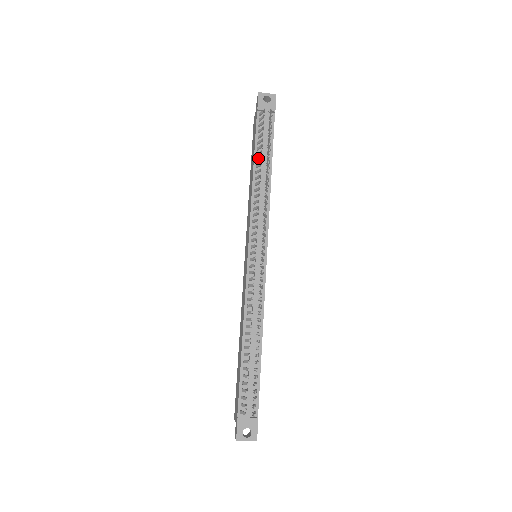
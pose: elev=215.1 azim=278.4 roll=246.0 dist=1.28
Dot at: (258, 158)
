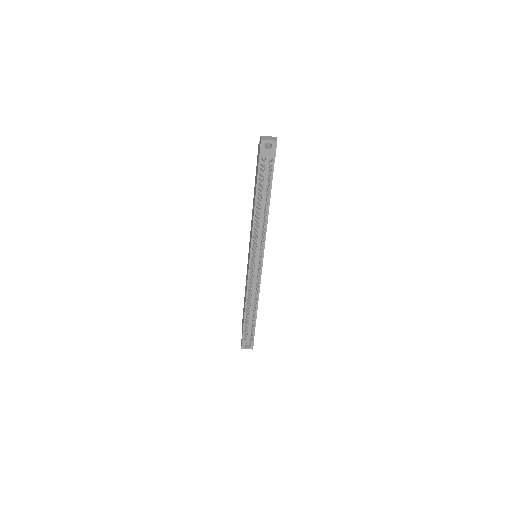
Dot at: (258, 198)
